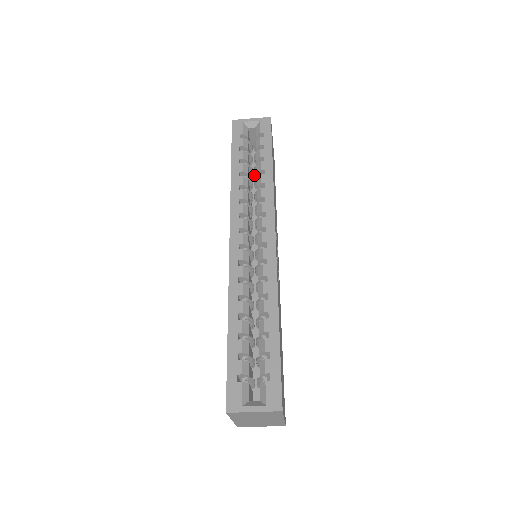
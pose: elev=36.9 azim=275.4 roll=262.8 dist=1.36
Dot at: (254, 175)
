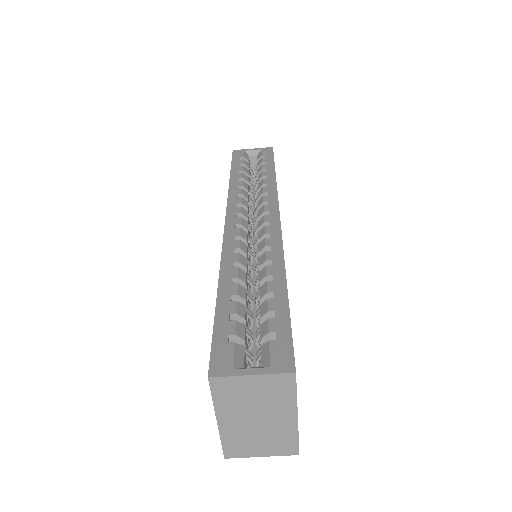
Dot at: occluded
